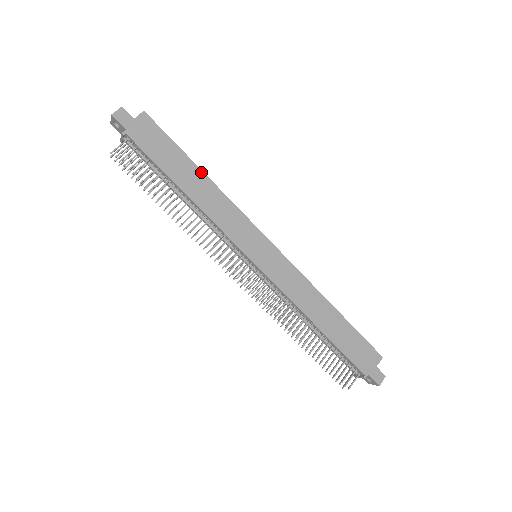
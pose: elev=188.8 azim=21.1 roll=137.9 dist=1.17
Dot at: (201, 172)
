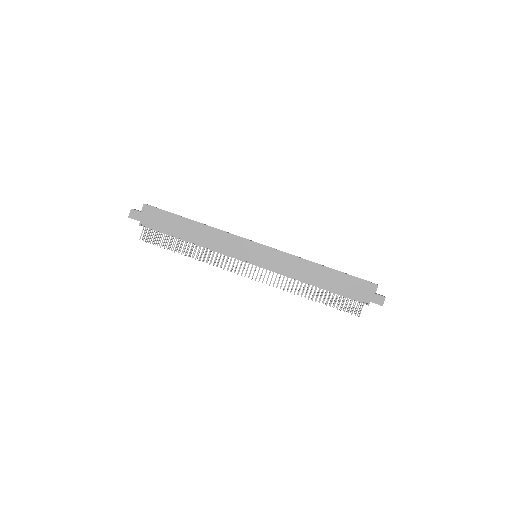
Dot at: (194, 222)
